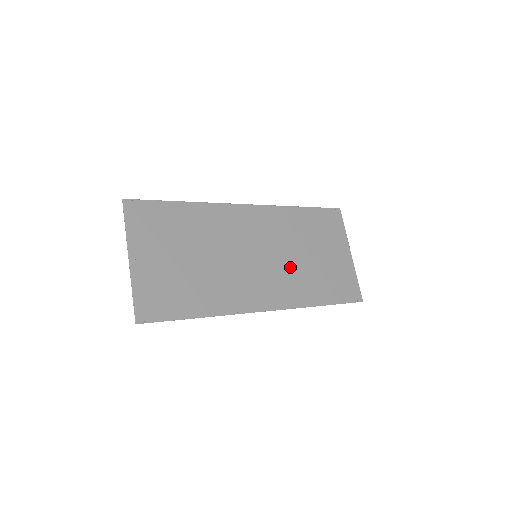
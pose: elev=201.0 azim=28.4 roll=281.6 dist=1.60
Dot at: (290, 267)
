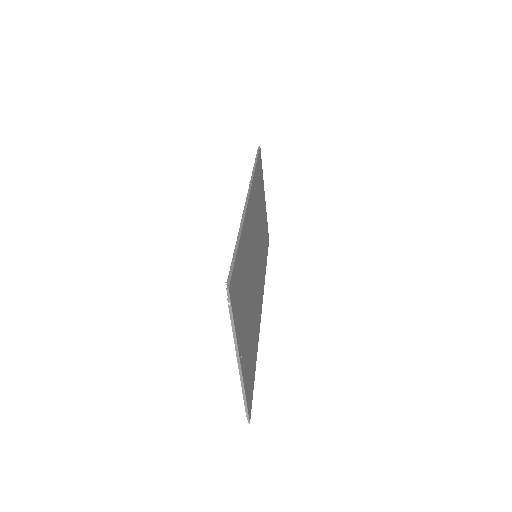
Dot at: occluded
